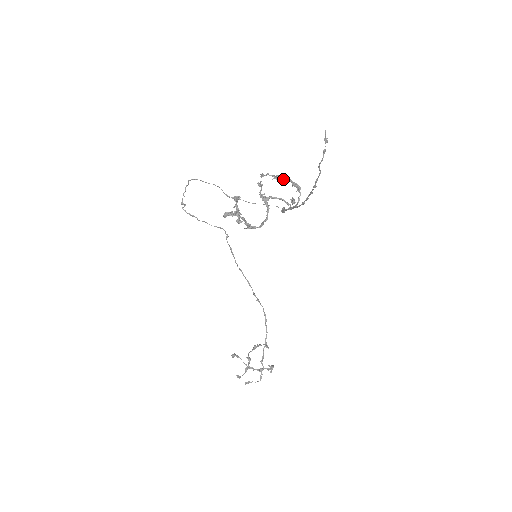
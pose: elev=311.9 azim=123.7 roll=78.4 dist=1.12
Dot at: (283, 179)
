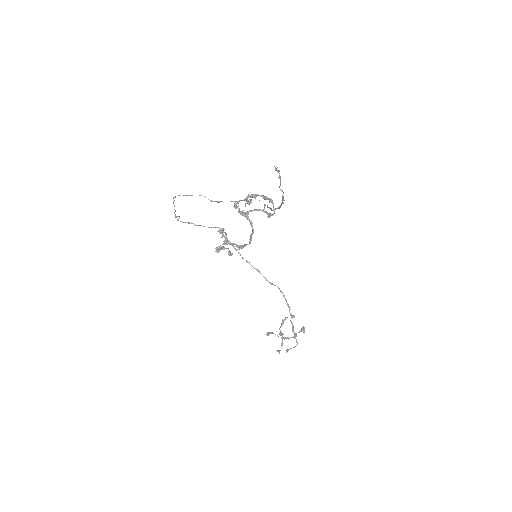
Dot at: (254, 197)
